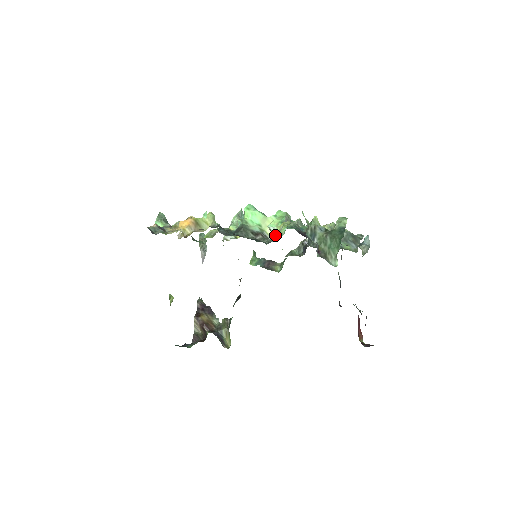
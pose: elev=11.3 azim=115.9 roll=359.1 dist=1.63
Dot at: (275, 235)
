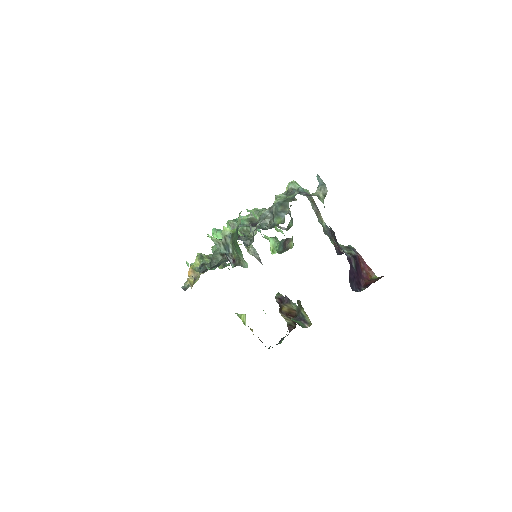
Dot at: occluded
